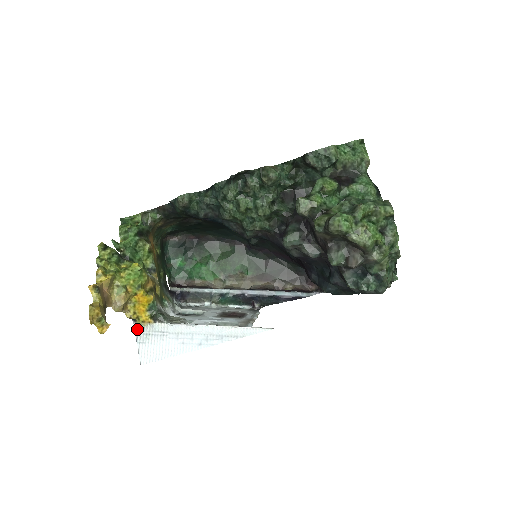
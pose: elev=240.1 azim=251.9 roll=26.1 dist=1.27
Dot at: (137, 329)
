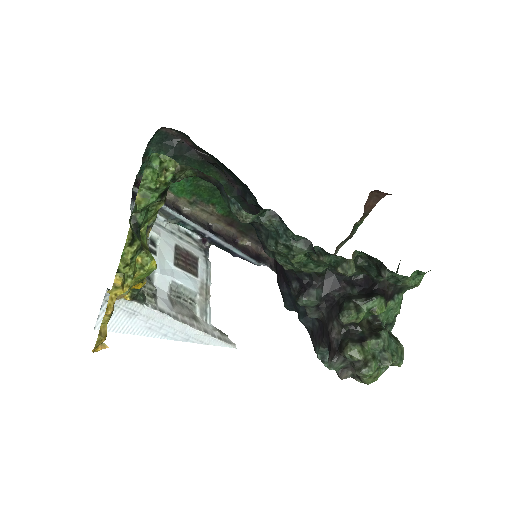
Dot at: (108, 297)
